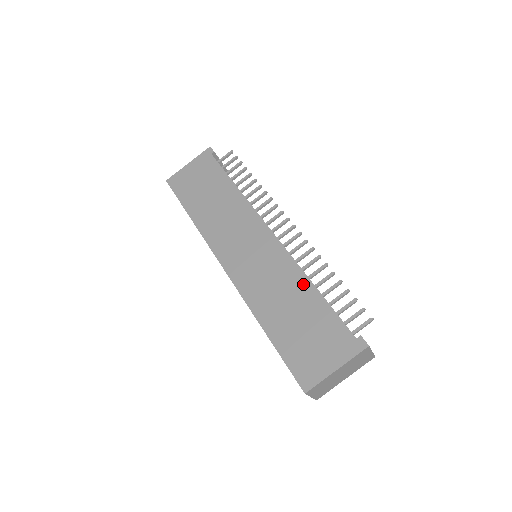
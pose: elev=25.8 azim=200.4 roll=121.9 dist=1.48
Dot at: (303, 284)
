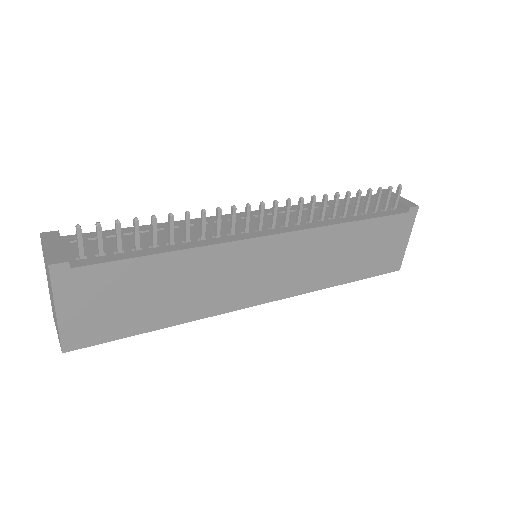
Dot at: (344, 231)
